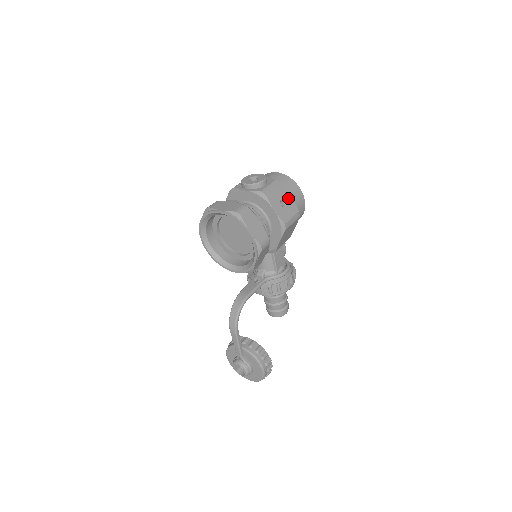
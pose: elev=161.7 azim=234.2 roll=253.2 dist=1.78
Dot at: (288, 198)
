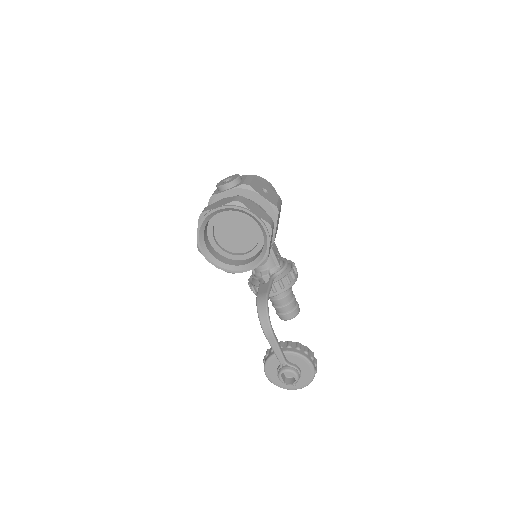
Dot at: (266, 187)
